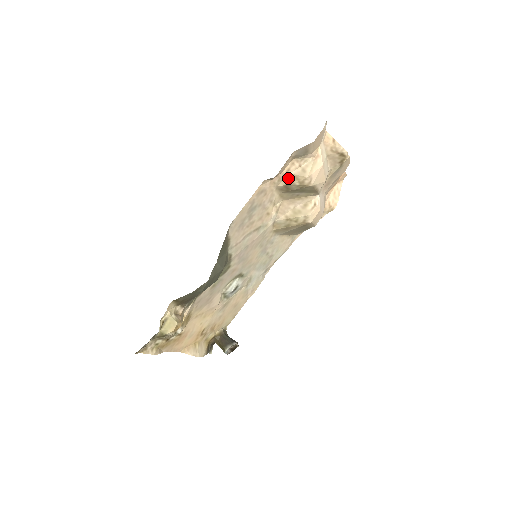
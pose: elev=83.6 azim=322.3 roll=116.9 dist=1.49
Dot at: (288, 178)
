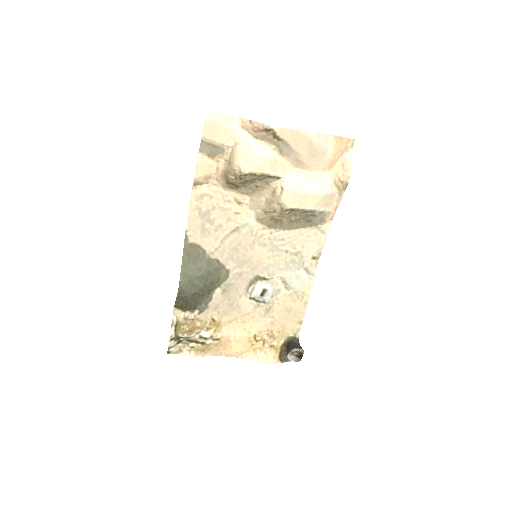
Dot at: (224, 175)
